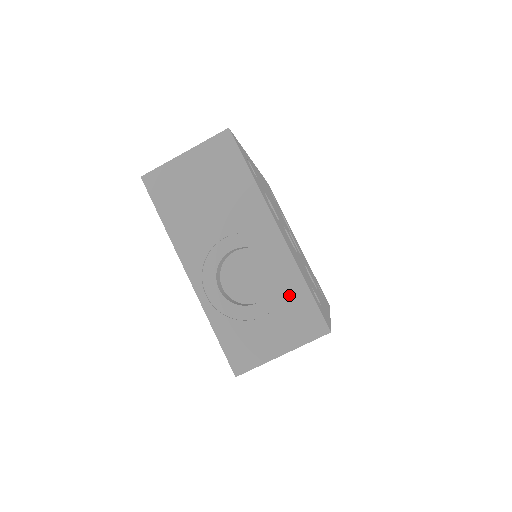
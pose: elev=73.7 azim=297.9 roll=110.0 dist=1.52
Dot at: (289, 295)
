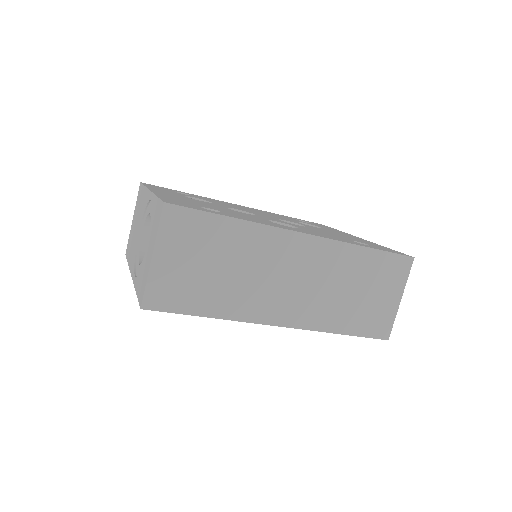
Dot at: (153, 216)
